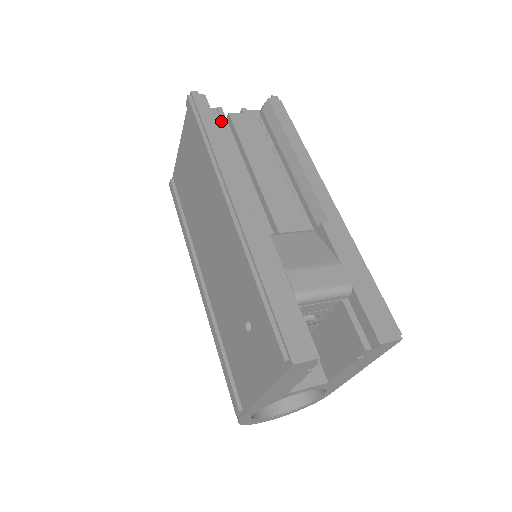
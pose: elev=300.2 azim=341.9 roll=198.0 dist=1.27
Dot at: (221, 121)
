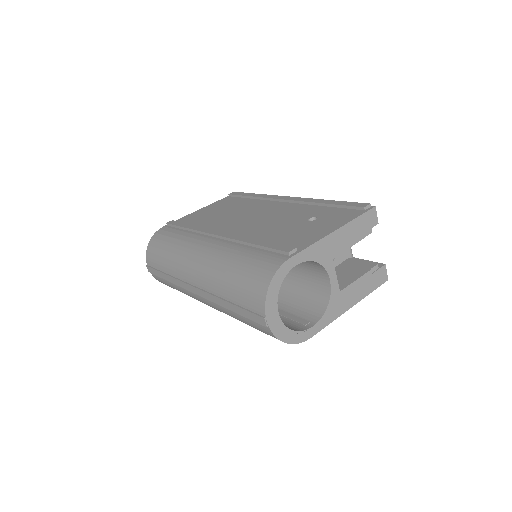
Dot at: occluded
